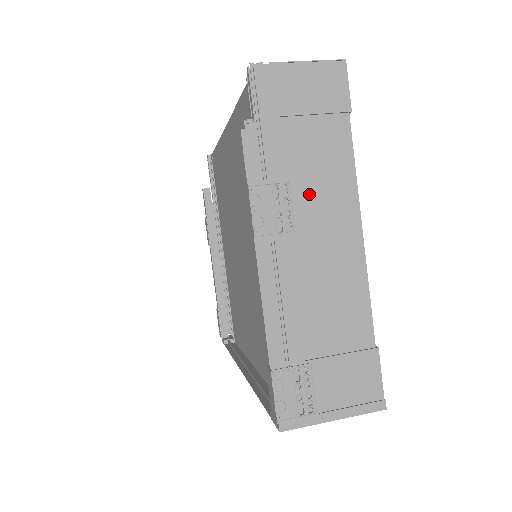
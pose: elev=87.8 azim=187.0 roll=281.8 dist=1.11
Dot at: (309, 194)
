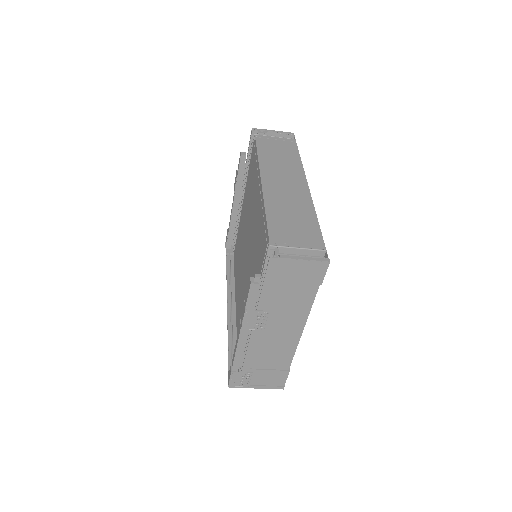
Dot at: (279, 314)
